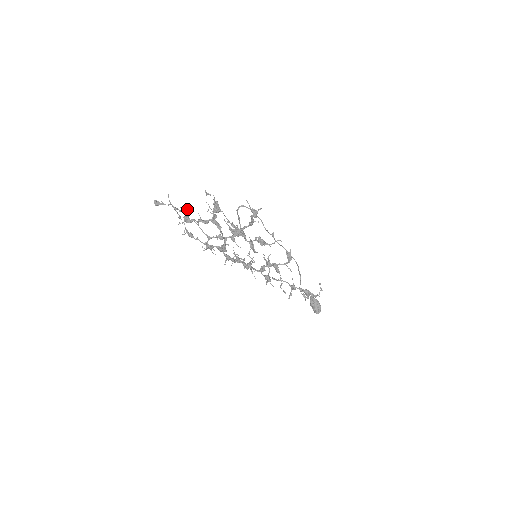
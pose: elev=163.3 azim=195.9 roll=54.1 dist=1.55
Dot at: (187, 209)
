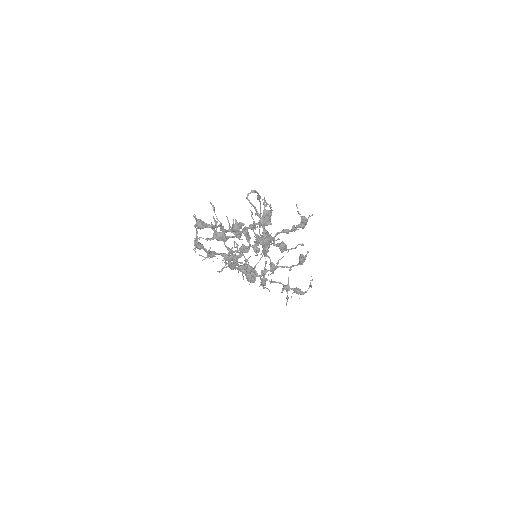
Dot at: (239, 229)
